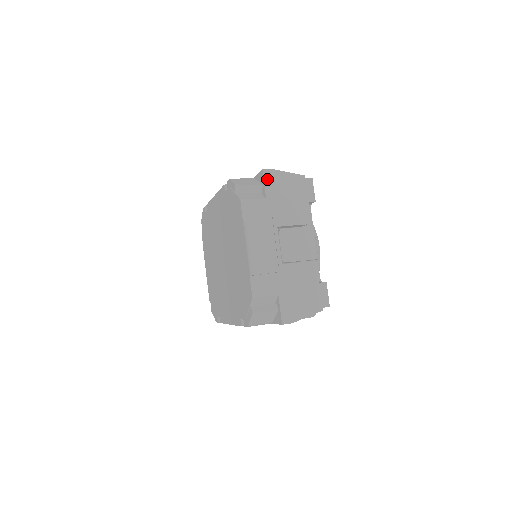
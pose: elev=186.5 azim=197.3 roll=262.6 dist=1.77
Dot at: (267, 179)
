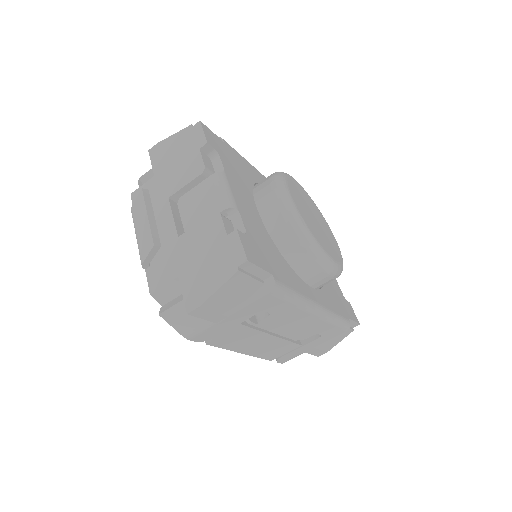
Dot at: (153, 156)
